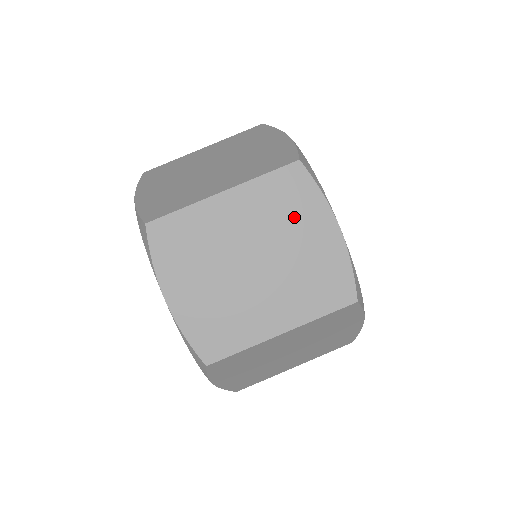
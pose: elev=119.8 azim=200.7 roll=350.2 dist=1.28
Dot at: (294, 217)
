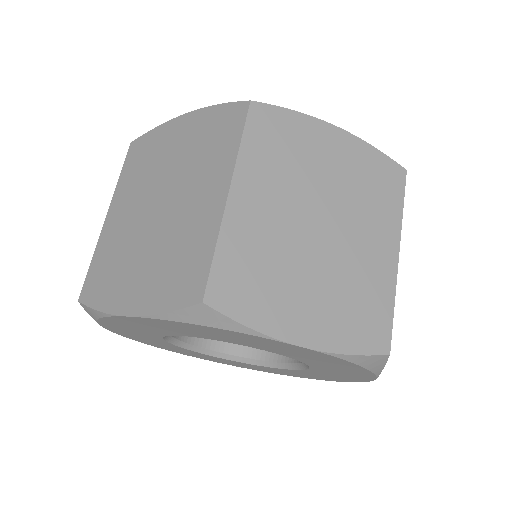
Dot at: (301, 153)
